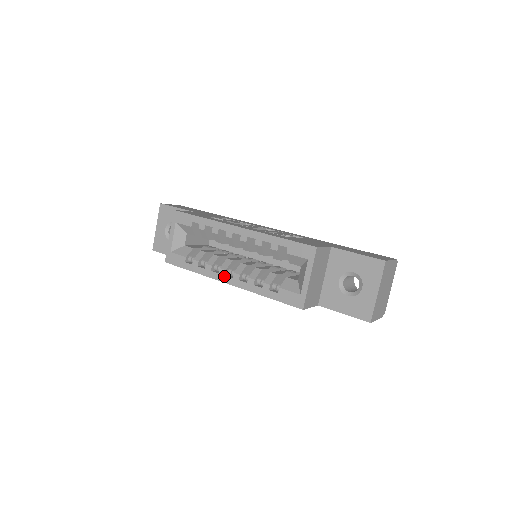
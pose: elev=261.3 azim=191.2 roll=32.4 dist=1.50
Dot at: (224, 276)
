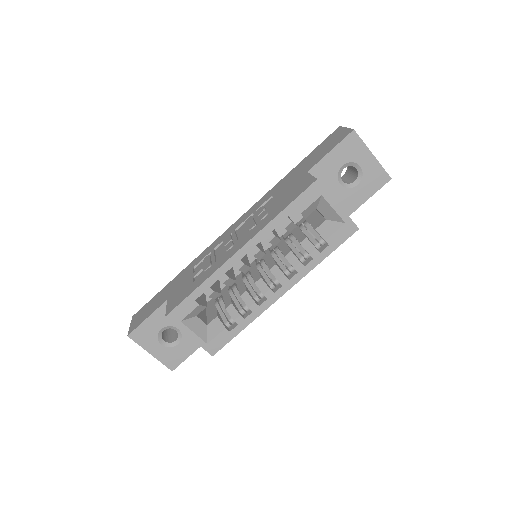
Dot at: (274, 294)
